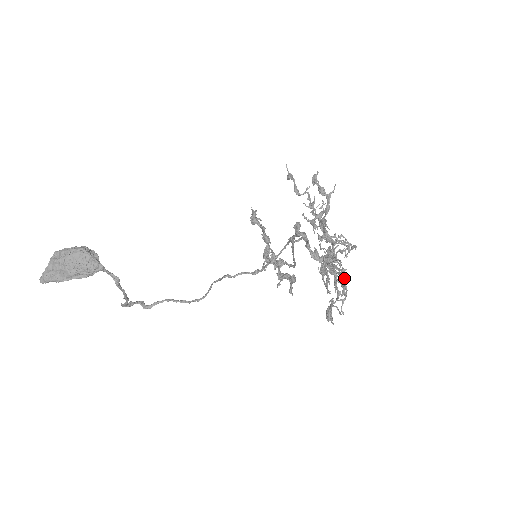
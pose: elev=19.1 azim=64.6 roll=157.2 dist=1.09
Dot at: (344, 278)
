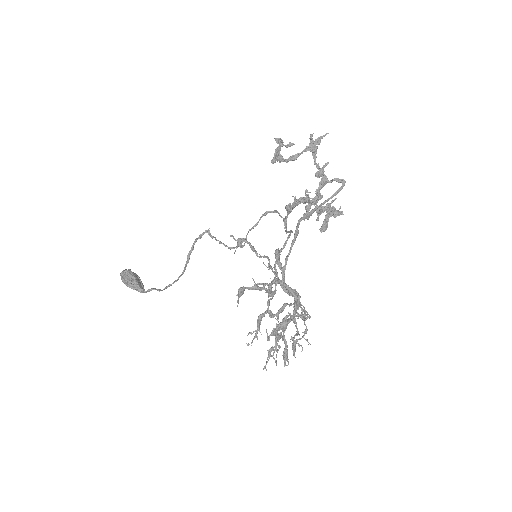
Dot at: (286, 355)
